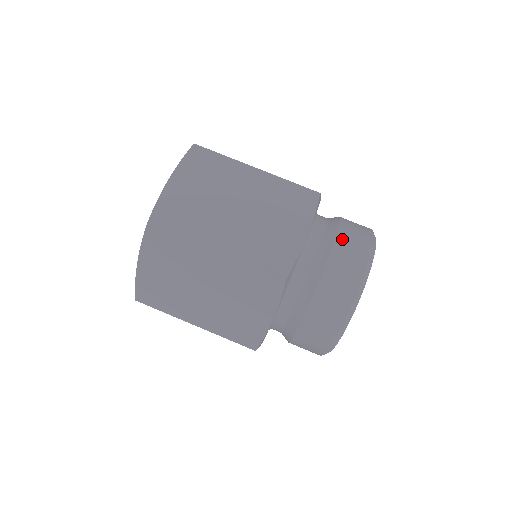
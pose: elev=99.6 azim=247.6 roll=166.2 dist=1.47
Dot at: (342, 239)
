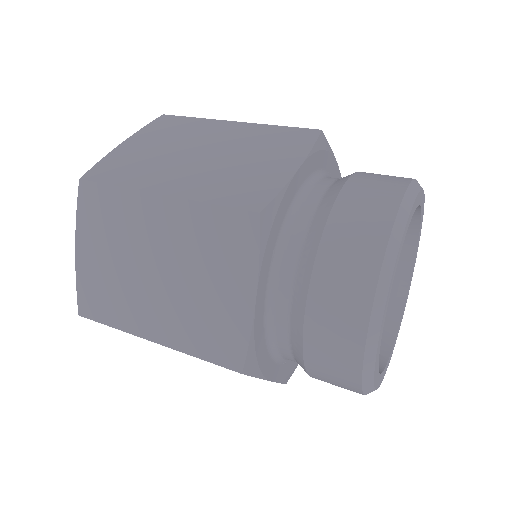
Dot at: occluded
